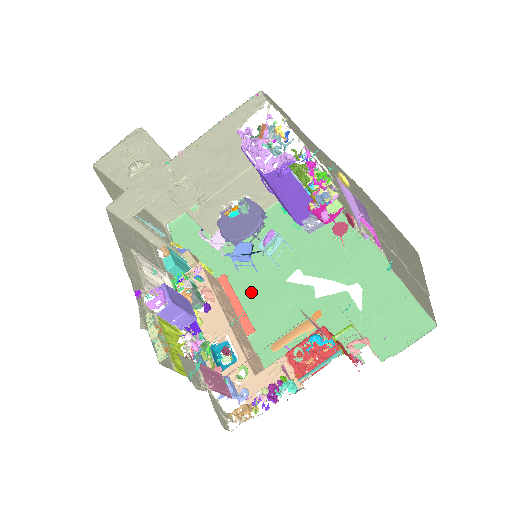
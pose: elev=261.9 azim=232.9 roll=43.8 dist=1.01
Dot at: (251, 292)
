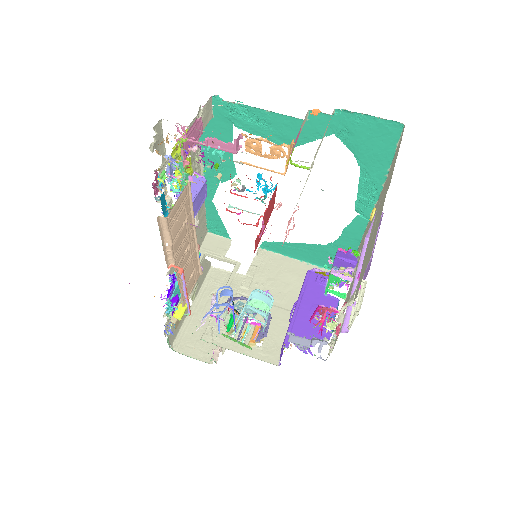
Dot at: occluded
